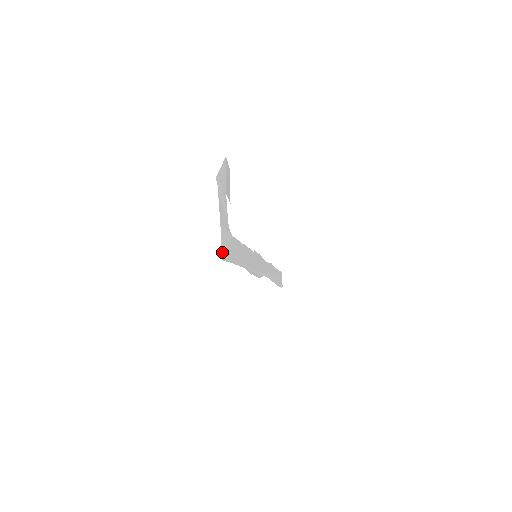
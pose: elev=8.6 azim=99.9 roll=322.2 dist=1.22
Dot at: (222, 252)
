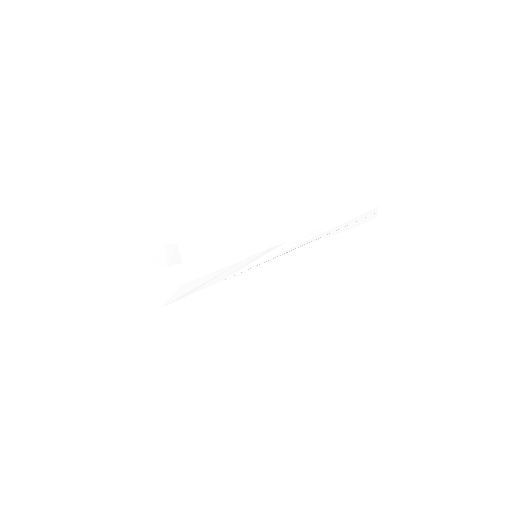
Dot at: (160, 304)
